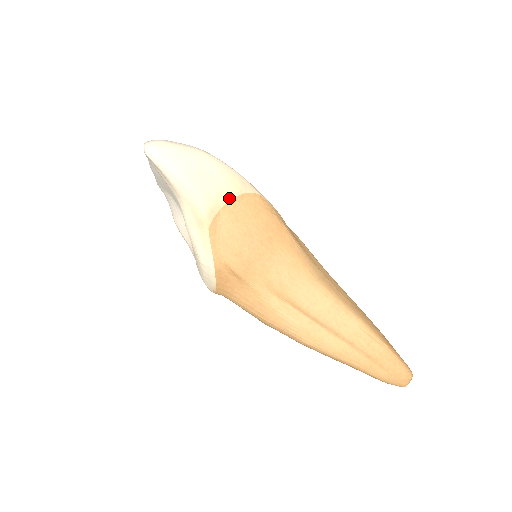
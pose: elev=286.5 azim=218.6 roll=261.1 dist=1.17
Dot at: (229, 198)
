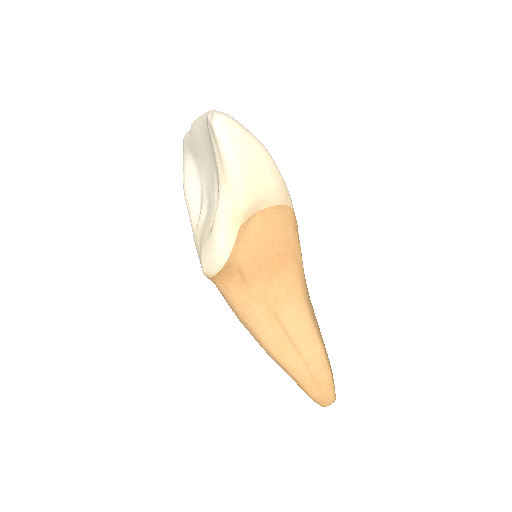
Dot at: (270, 204)
